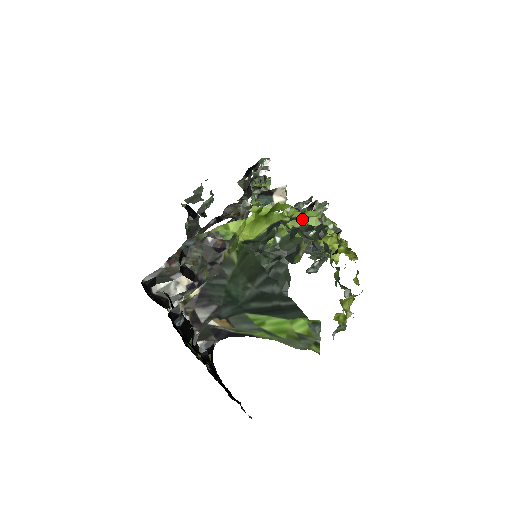
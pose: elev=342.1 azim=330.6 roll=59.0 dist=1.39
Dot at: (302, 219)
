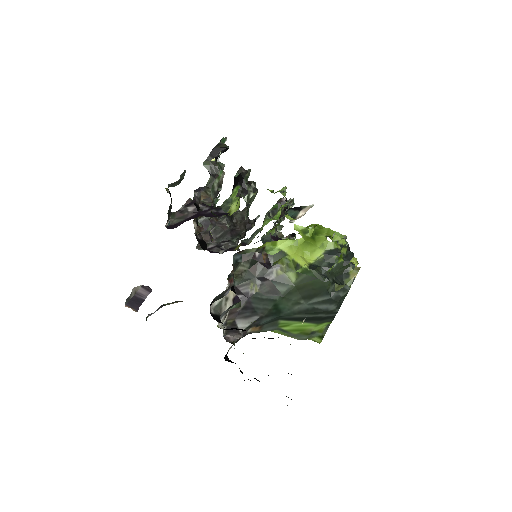
Dot at: (345, 246)
